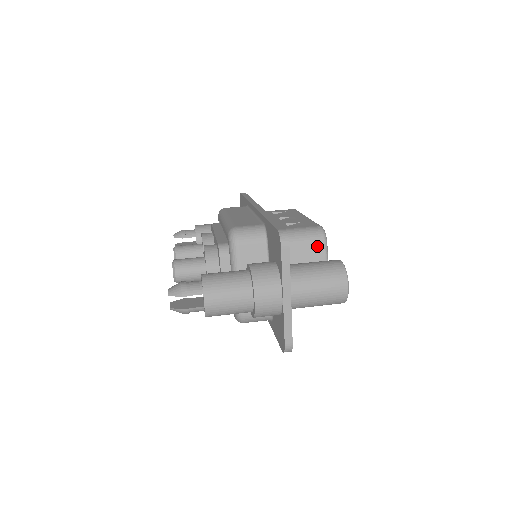
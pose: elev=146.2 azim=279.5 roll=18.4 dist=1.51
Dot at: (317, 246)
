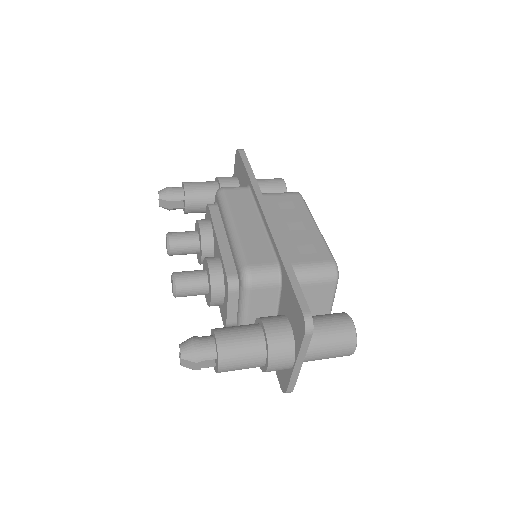
Dot at: (328, 285)
